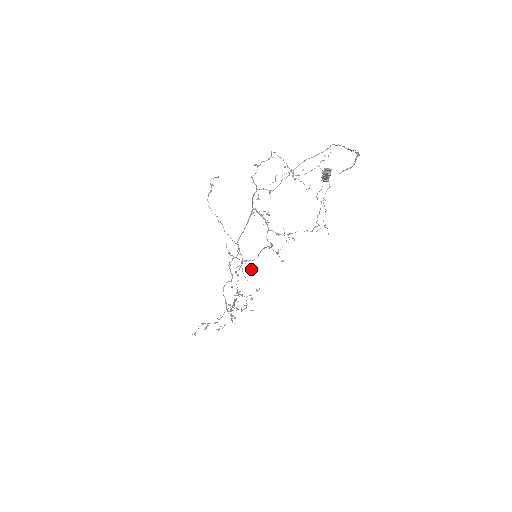
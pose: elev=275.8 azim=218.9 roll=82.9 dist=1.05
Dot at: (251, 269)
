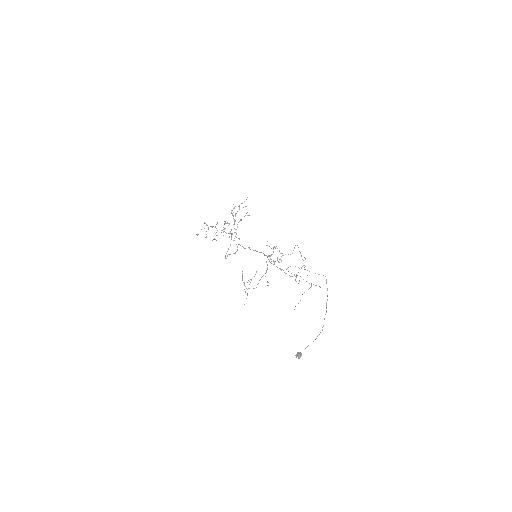
Dot at: occluded
